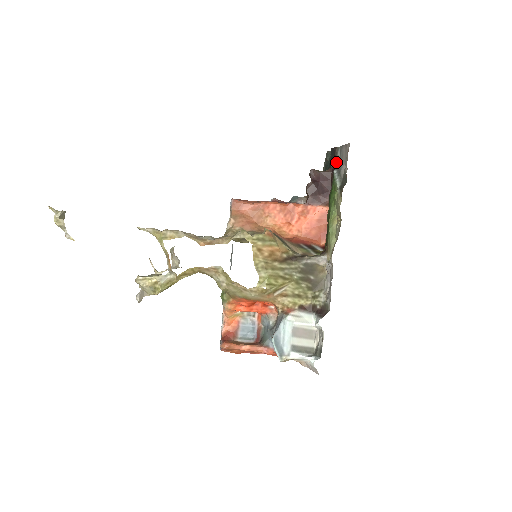
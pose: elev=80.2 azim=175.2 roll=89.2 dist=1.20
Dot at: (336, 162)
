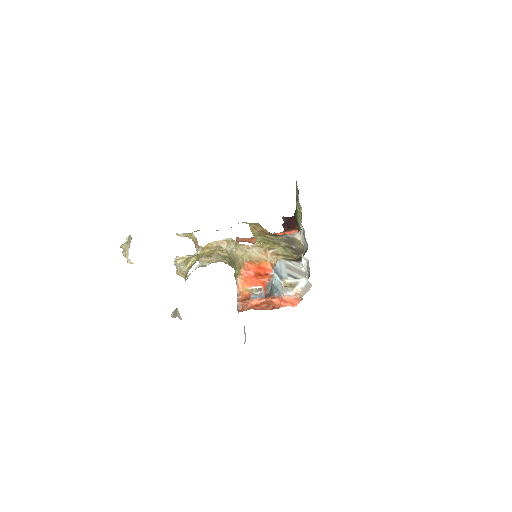
Dot at: occluded
